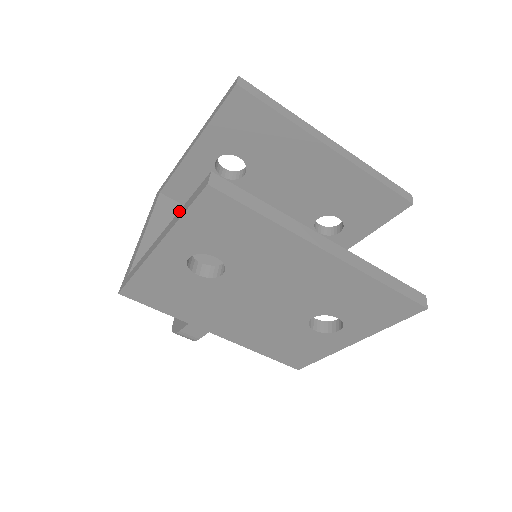
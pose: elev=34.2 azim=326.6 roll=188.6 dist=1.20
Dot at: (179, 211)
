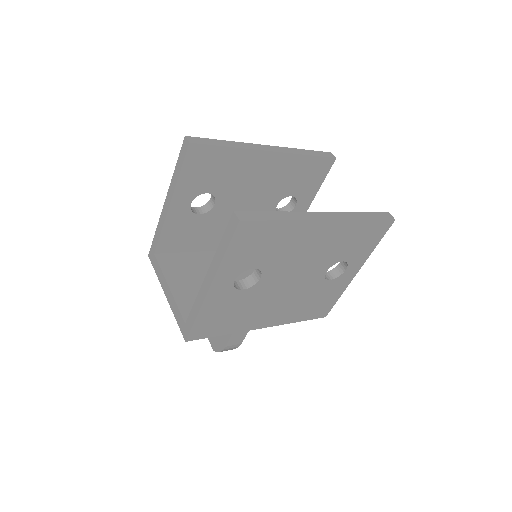
Dot at: (216, 252)
